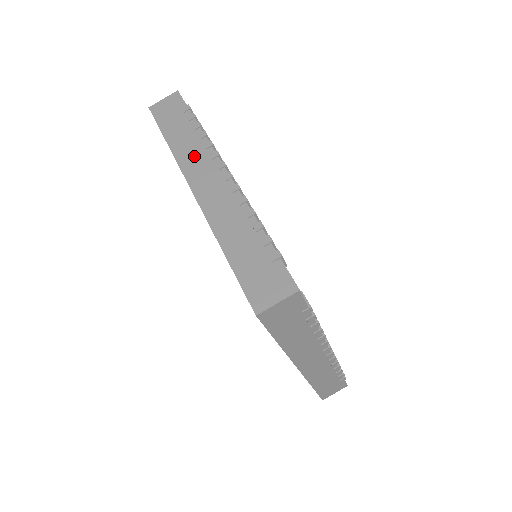
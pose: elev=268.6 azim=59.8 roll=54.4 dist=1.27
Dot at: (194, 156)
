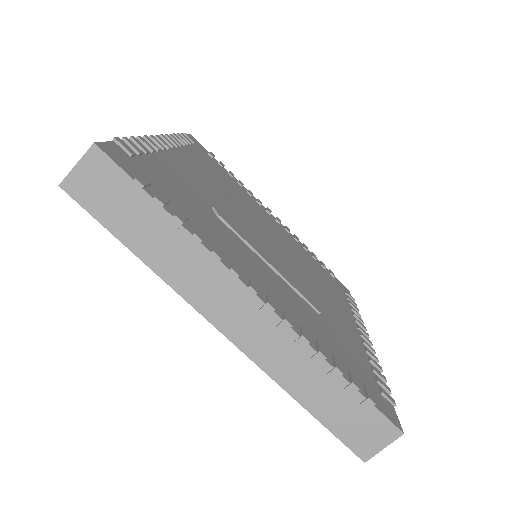
Dot at: (199, 280)
